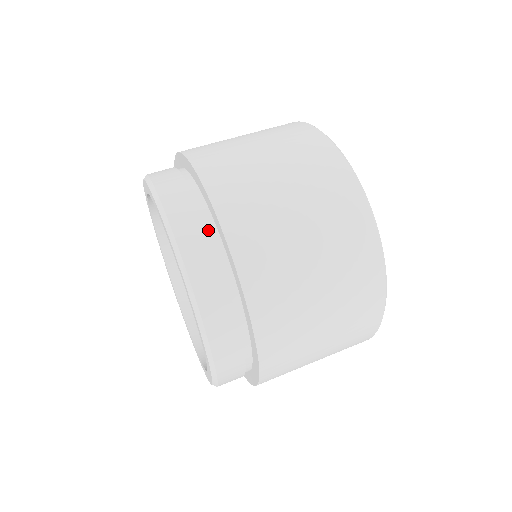
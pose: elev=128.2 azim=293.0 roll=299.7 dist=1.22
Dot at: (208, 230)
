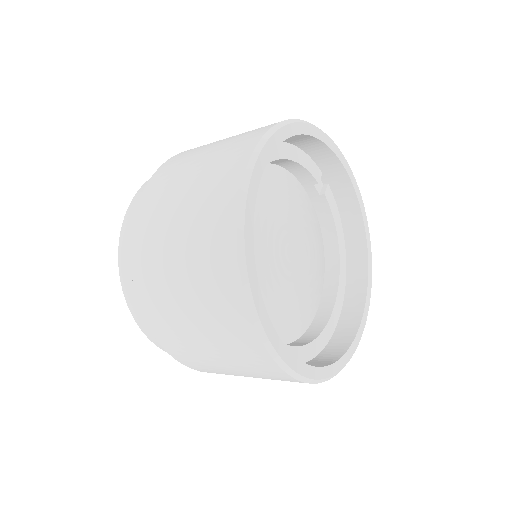
Dot at: occluded
